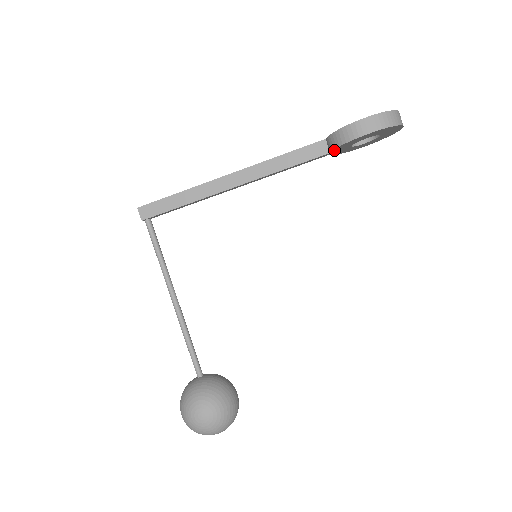
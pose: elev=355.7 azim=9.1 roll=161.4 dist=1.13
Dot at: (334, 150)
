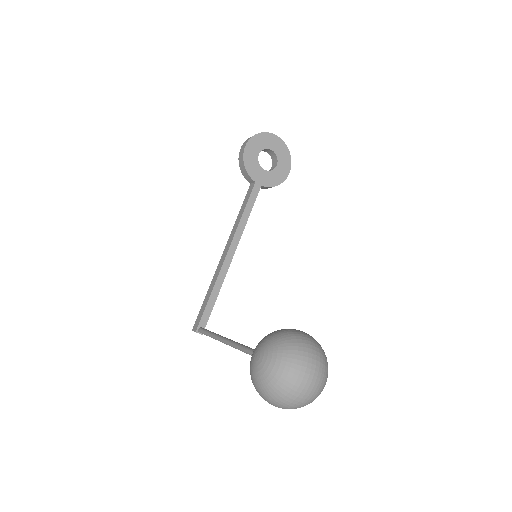
Dot at: (252, 177)
